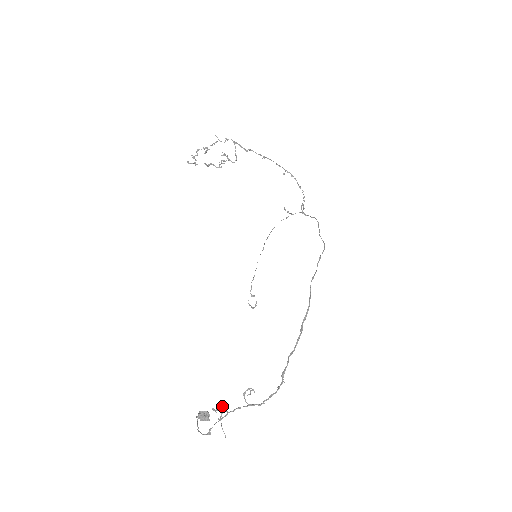
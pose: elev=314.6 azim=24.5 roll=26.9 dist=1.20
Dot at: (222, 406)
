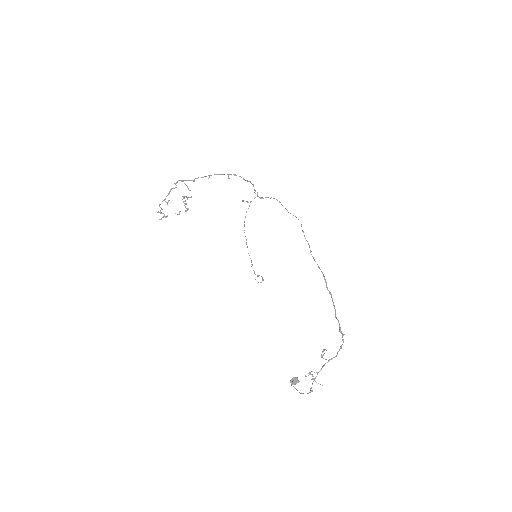
Dot at: (311, 371)
